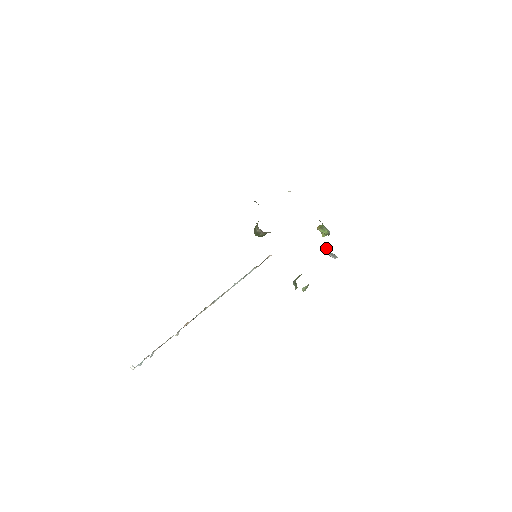
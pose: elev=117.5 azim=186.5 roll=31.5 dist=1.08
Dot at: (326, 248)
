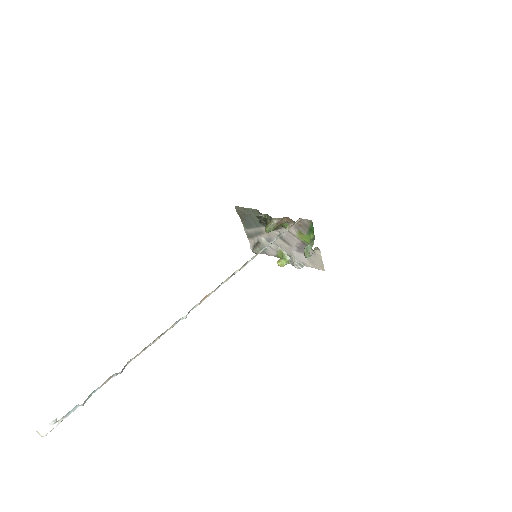
Dot at: (295, 261)
